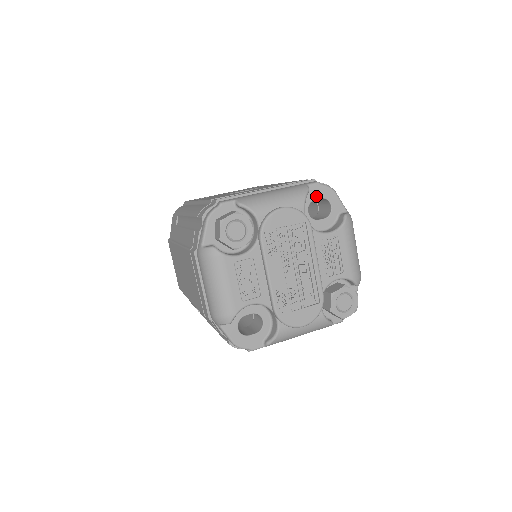
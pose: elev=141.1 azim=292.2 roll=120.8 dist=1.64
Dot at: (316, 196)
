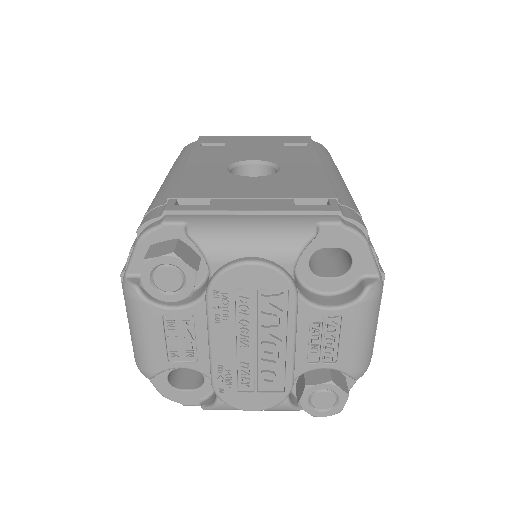
Dot at: (329, 243)
